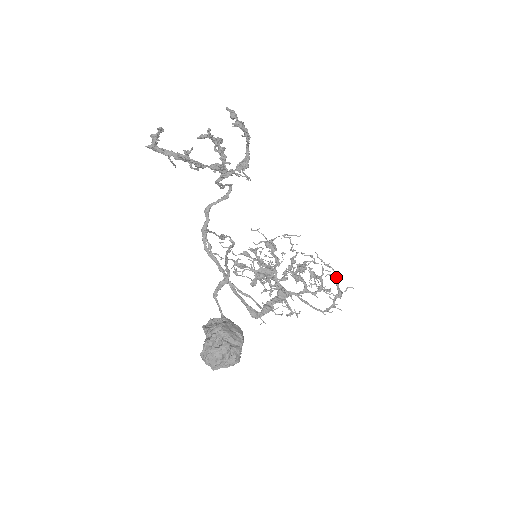
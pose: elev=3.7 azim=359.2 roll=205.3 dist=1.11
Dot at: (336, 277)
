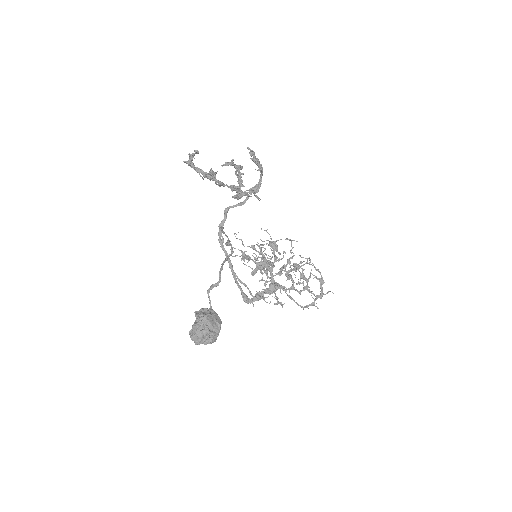
Dot at: (321, 281)
